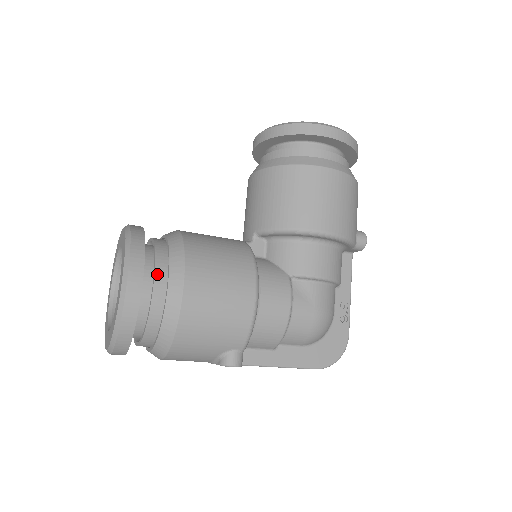
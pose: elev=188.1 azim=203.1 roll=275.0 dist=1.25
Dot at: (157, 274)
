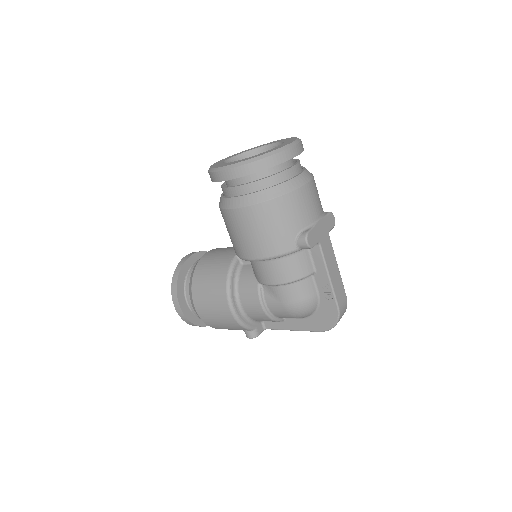
Dot at: (188, 298)
